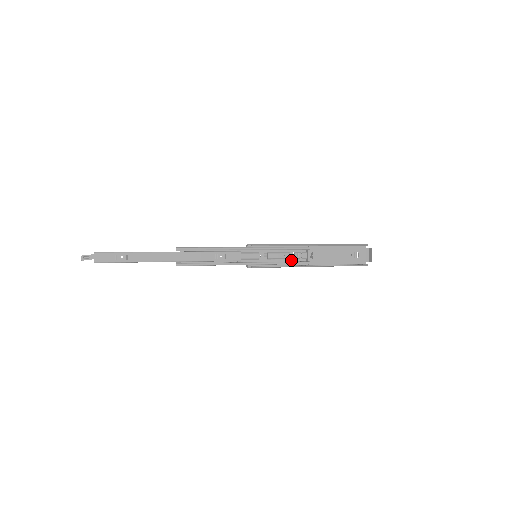
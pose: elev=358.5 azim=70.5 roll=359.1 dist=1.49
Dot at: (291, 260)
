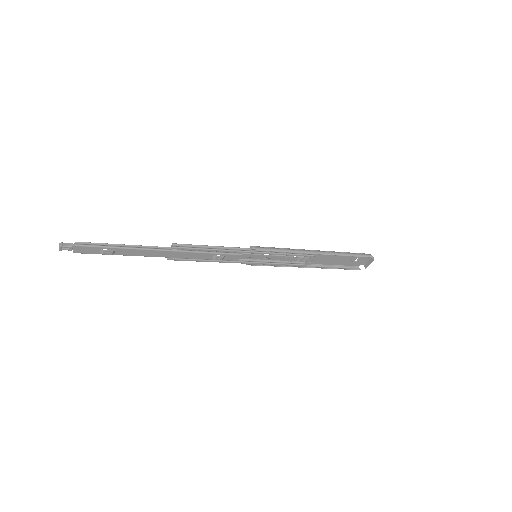
Dot at: (290, 261)
